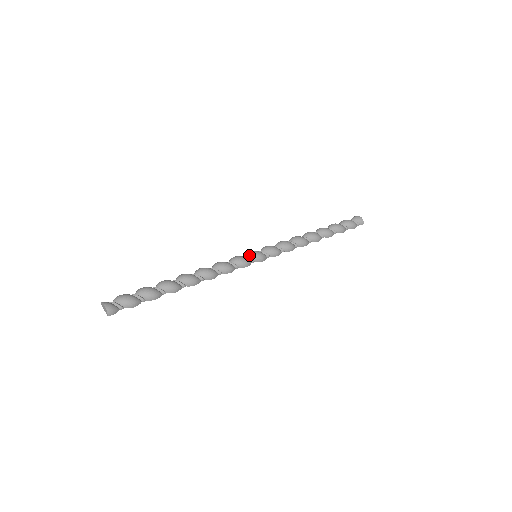
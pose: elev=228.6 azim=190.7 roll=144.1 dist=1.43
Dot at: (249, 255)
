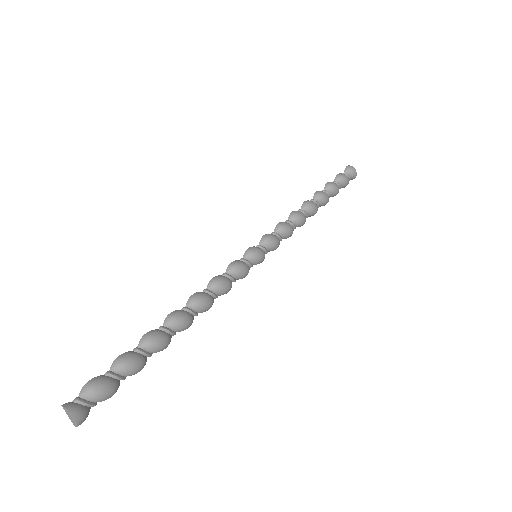
Dot at: (252, 260)
